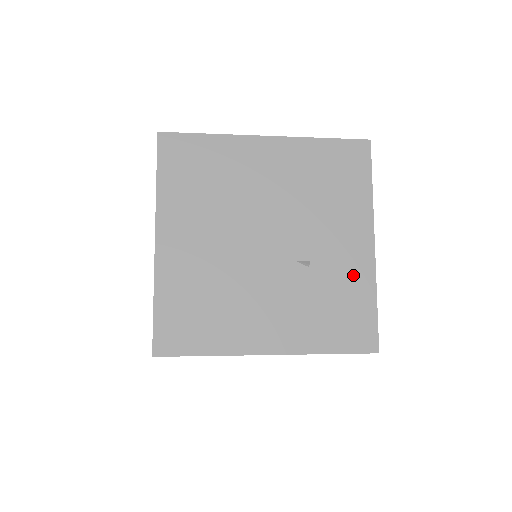
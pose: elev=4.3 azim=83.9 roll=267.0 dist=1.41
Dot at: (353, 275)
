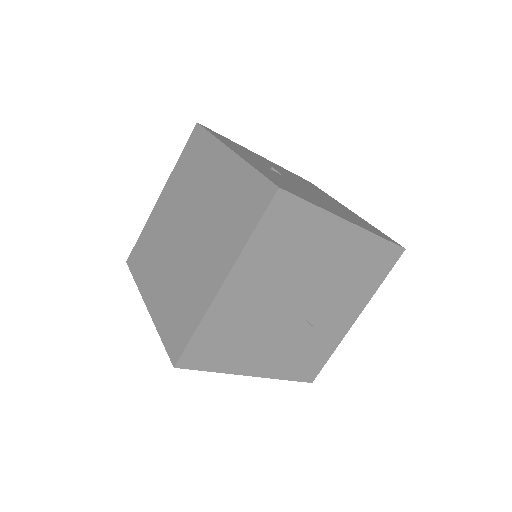
Dot at: (331, 336)
